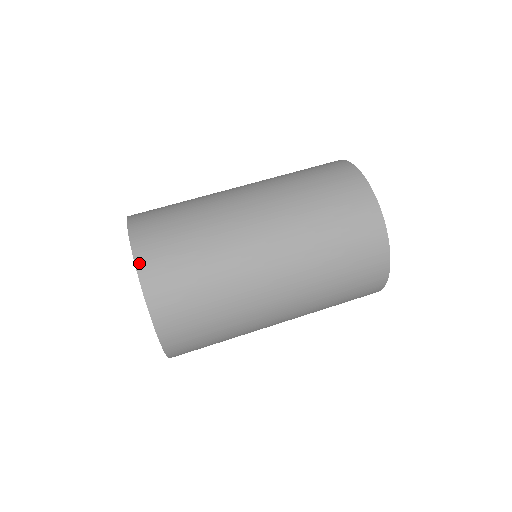
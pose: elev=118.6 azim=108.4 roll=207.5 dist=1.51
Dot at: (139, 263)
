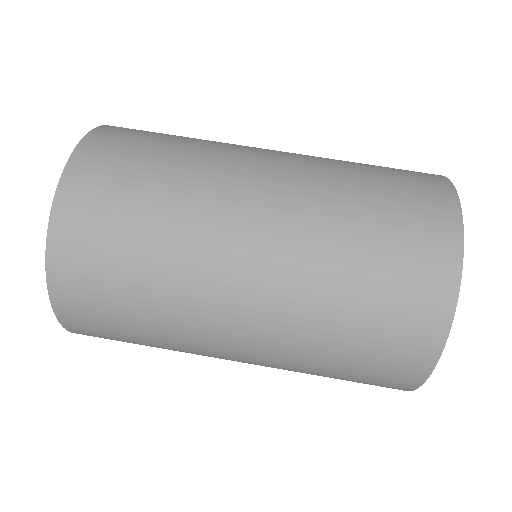
Dot at: (51, 270)
